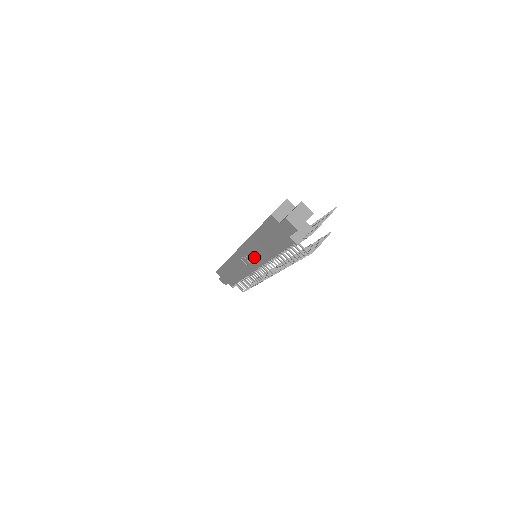
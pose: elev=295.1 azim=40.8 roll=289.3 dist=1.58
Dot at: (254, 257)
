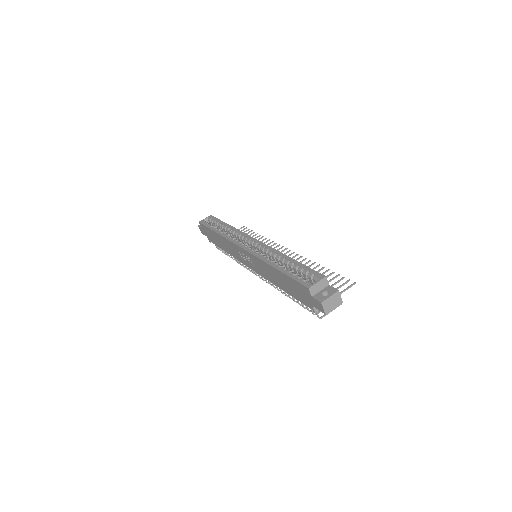
Dot at: (259, 268)
